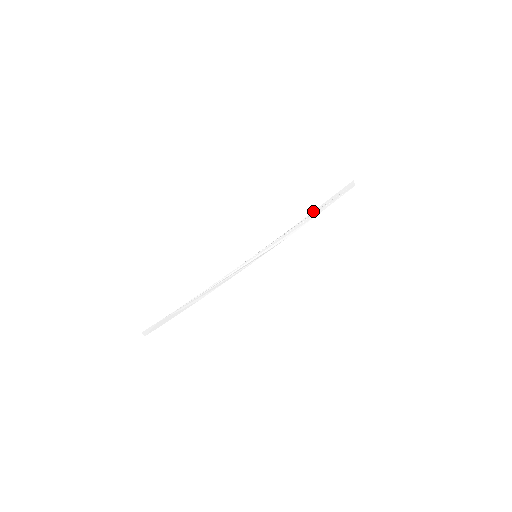
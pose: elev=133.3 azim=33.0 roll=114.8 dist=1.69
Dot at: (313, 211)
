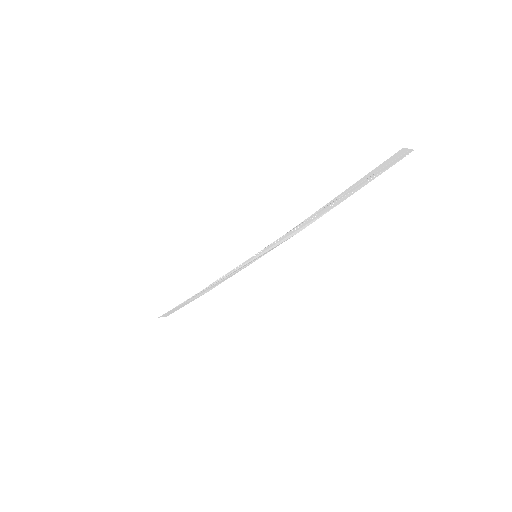
Dot at: occluded
